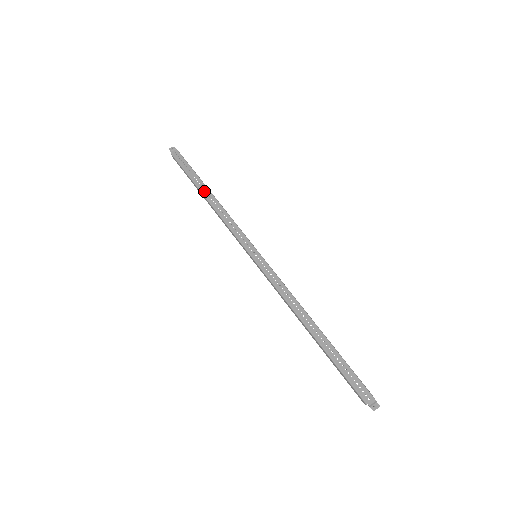
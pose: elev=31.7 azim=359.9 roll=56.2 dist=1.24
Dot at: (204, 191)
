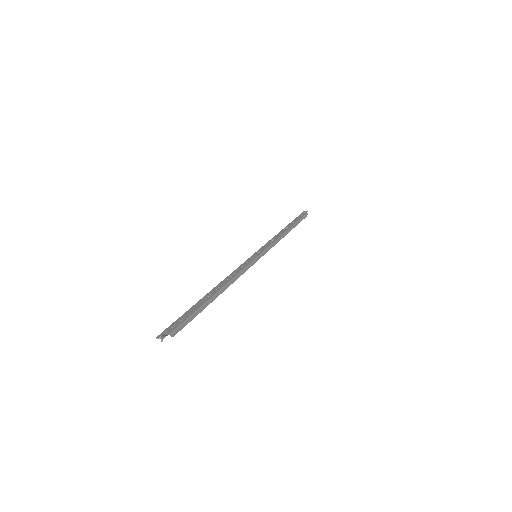
Dot at: (286, 228)
